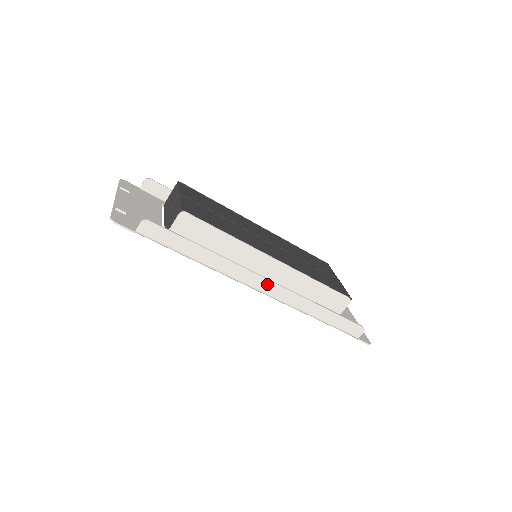
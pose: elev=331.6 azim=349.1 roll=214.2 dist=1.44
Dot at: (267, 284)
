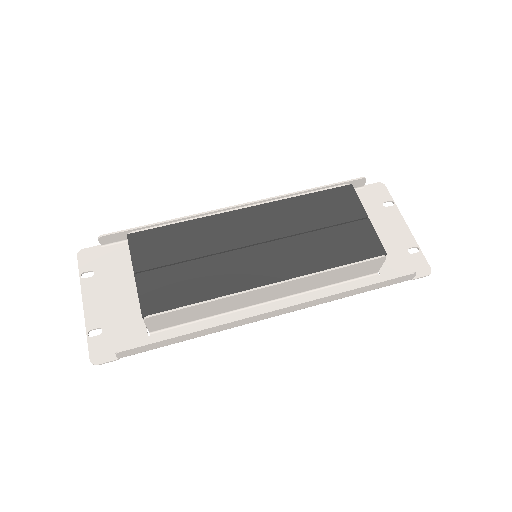
Dot at: (276, 312)
